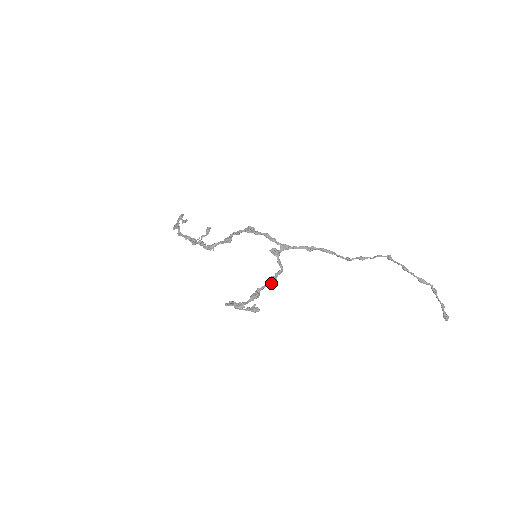
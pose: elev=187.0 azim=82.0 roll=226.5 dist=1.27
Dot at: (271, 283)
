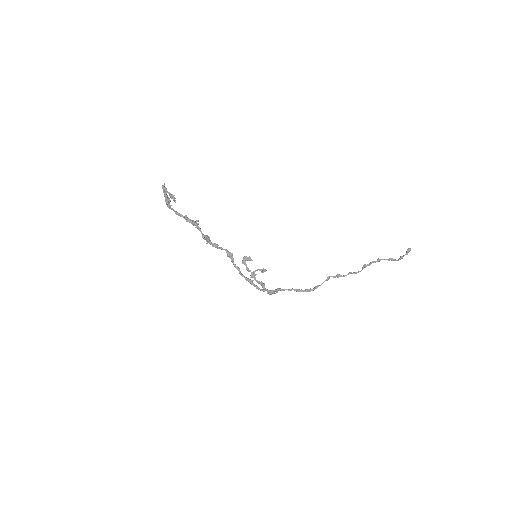
Dot at: occluded
